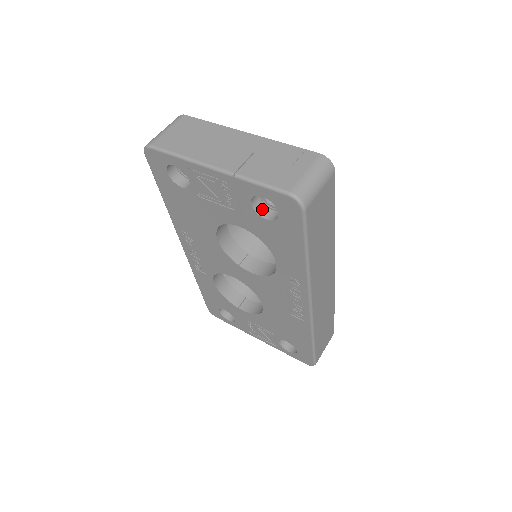
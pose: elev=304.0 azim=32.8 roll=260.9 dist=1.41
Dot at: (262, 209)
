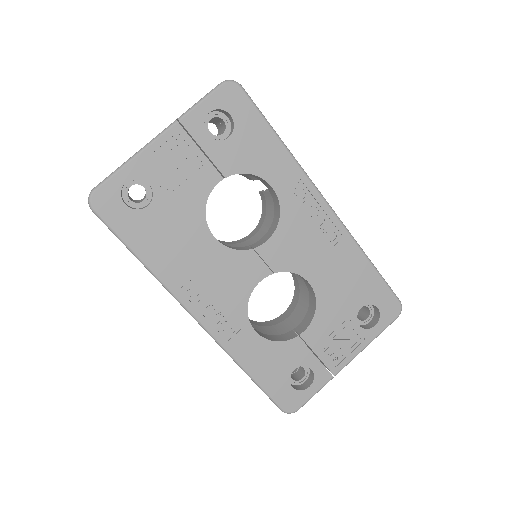
Dot at: (218, 141)
